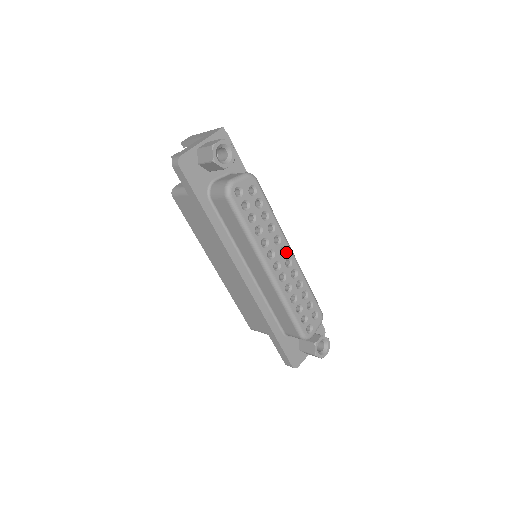
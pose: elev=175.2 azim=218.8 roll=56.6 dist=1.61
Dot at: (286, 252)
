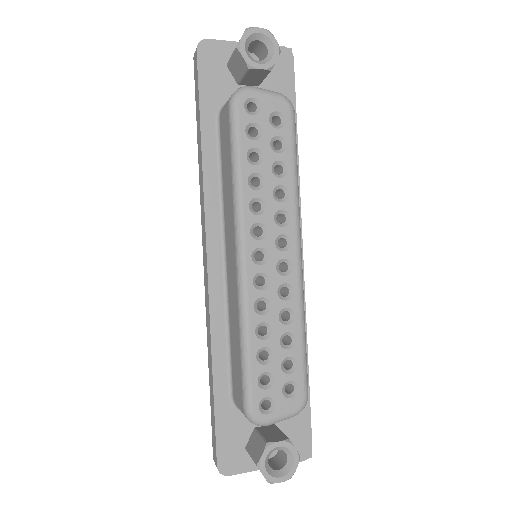
Dot at: (288, 248)
